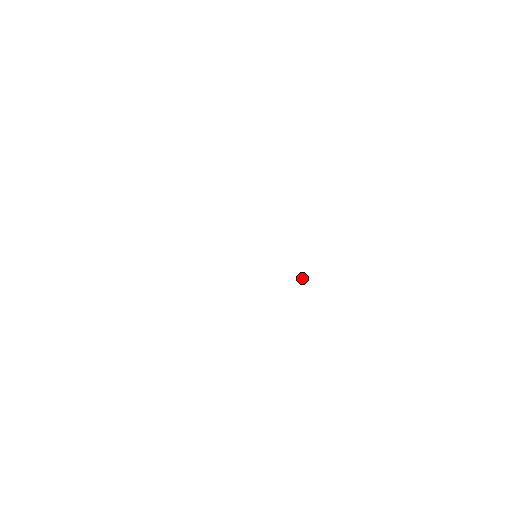
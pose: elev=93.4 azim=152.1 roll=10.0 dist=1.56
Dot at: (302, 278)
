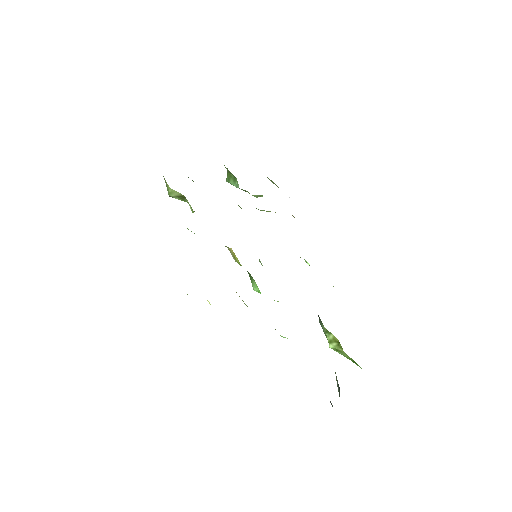
Dot at: (305, 261)
